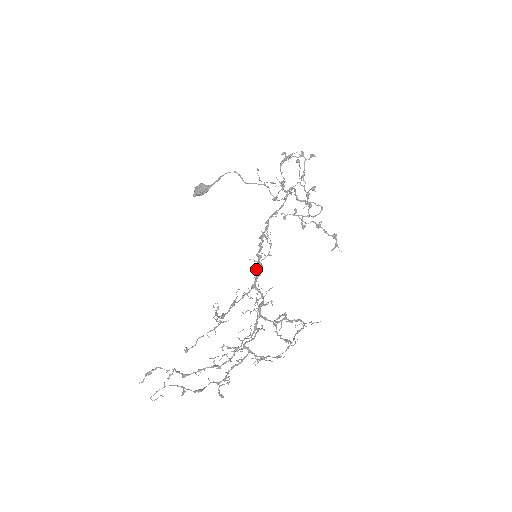
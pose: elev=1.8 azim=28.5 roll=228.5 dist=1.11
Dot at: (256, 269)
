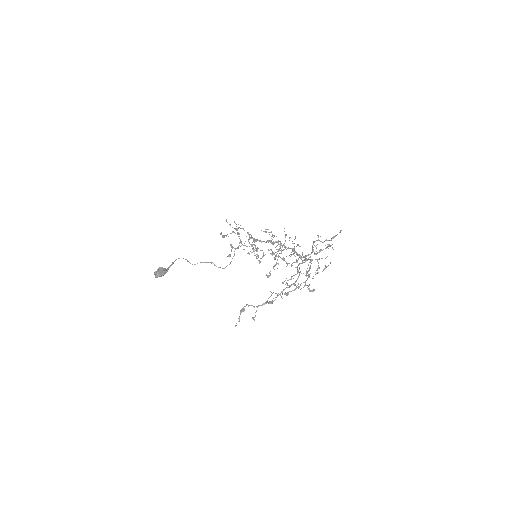
Dot at: (273, 242)
